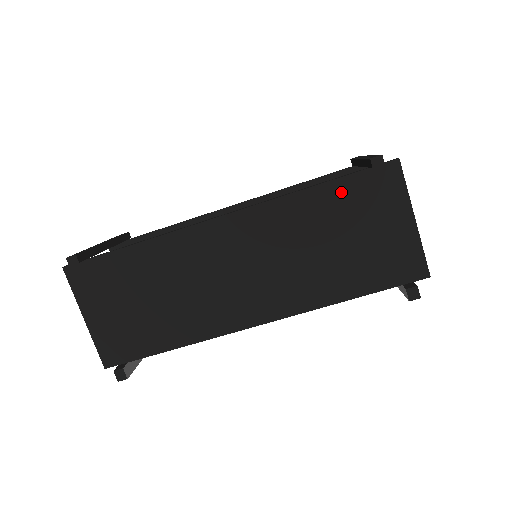
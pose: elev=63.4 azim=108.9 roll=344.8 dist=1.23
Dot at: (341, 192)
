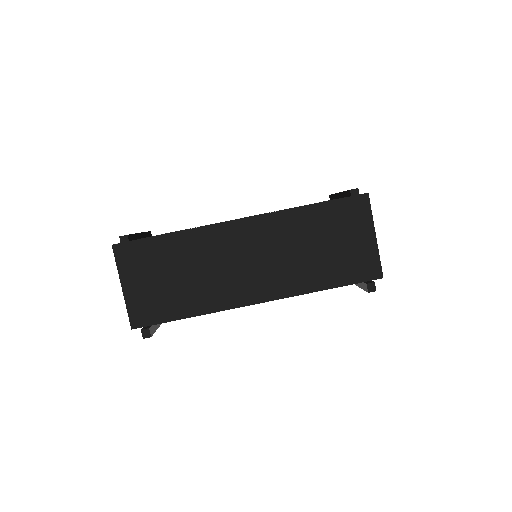
Dot at: (327, 211)
